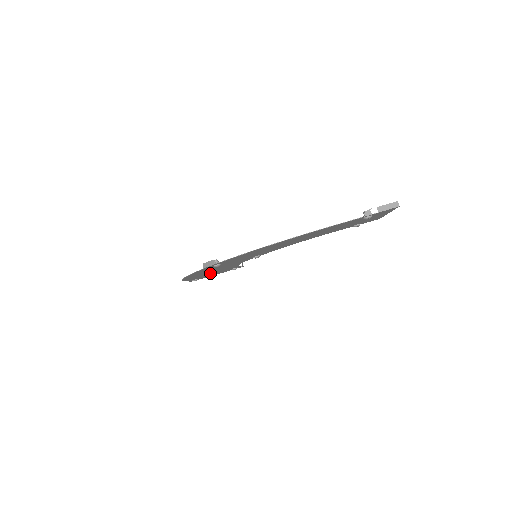
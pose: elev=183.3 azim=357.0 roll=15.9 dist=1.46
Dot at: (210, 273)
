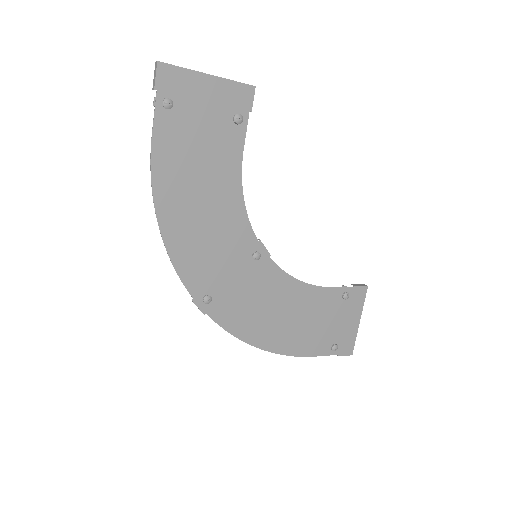
Dot at: (311, 323)
